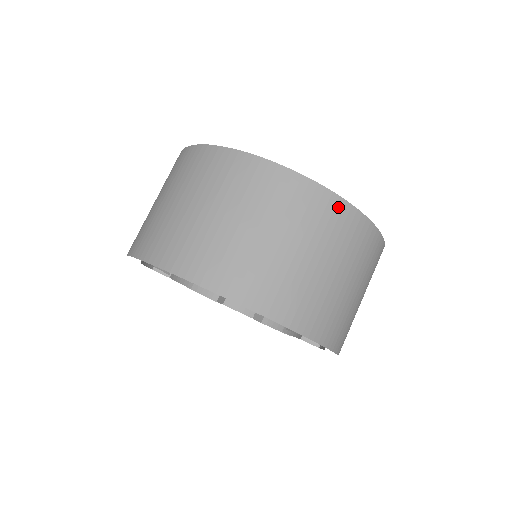
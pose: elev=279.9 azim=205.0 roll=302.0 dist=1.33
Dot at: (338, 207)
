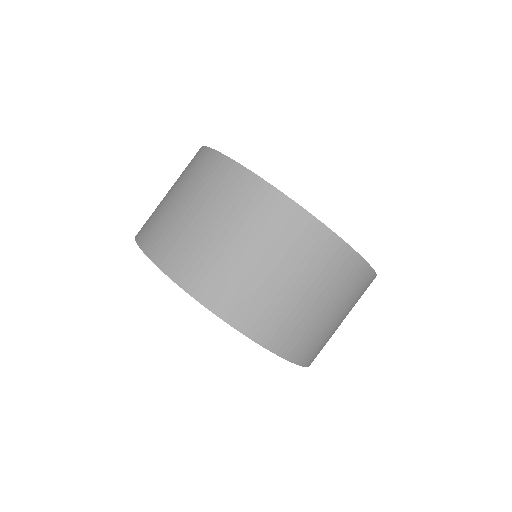
Dot at: (363, 272)
